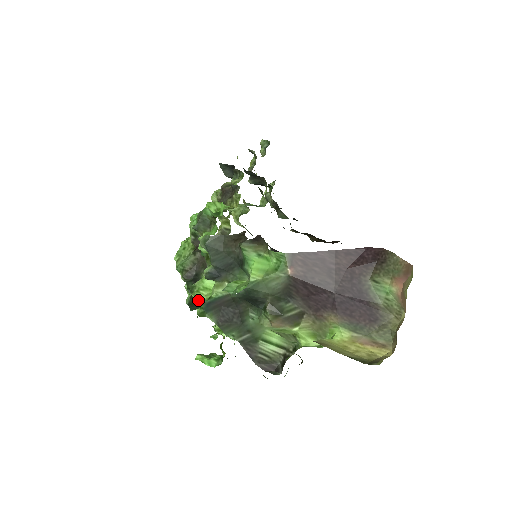
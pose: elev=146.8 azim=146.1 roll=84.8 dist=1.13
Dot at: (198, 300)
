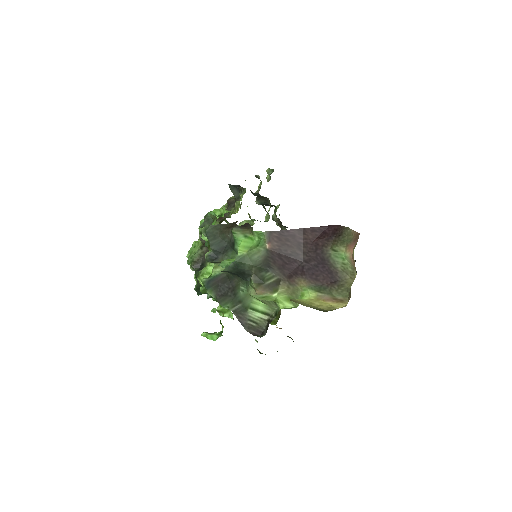
Dot at: (201, 279)
